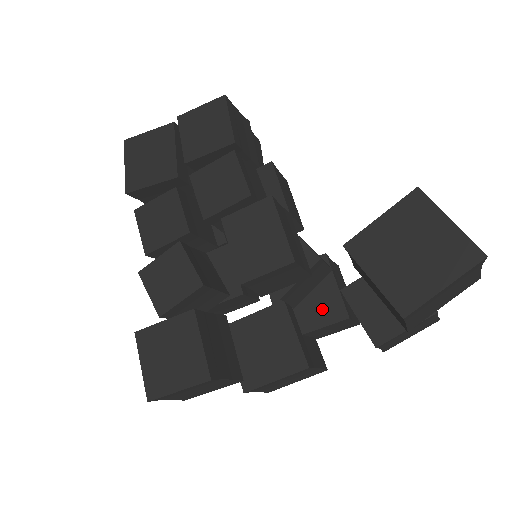
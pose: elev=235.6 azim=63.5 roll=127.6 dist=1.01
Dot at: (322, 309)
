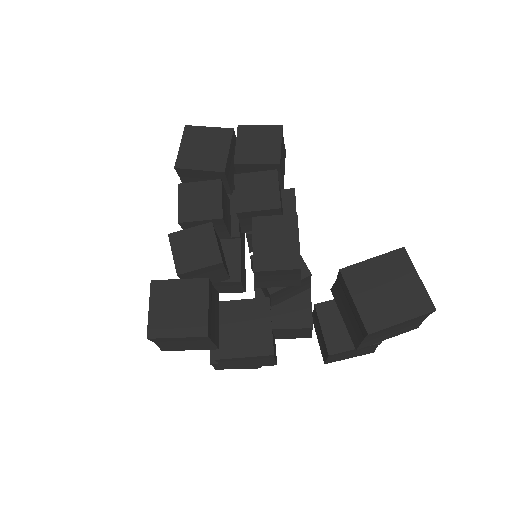
Dot at: (294, 314)
